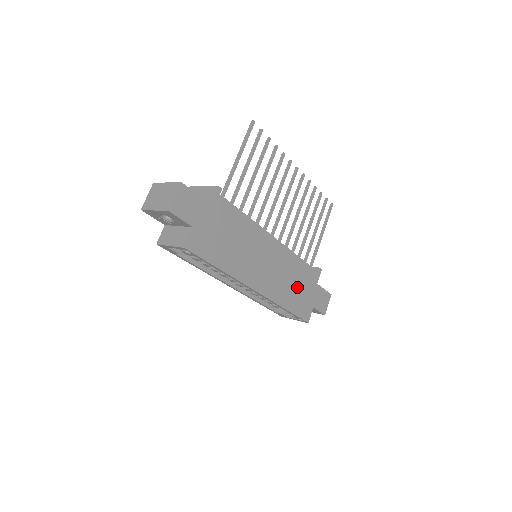
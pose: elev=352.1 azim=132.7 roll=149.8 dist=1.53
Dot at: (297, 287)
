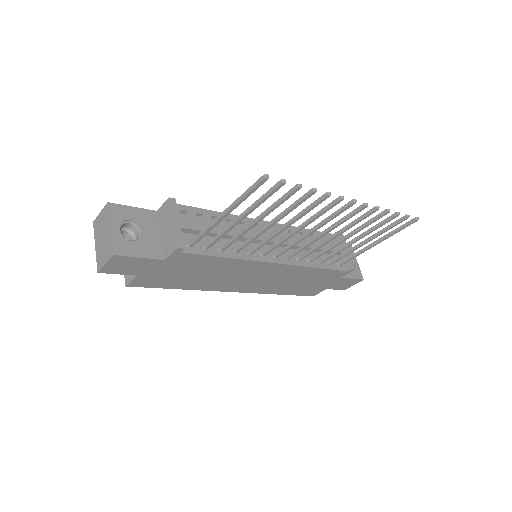
Dot at: (304, 283)
